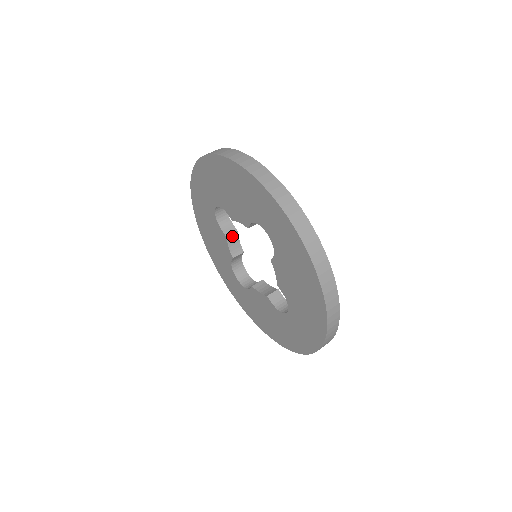
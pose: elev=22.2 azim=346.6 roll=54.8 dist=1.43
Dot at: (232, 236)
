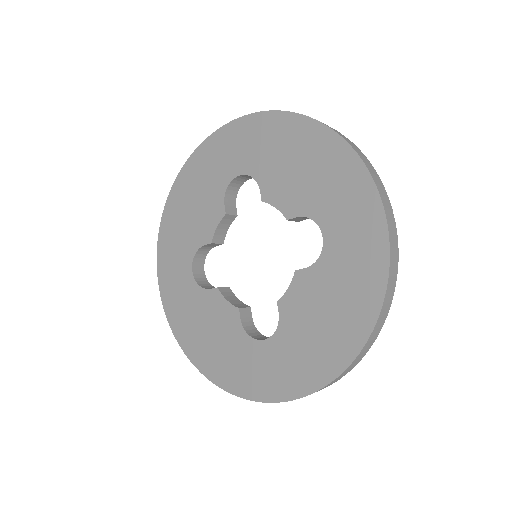
Dot at: (229, 218)
